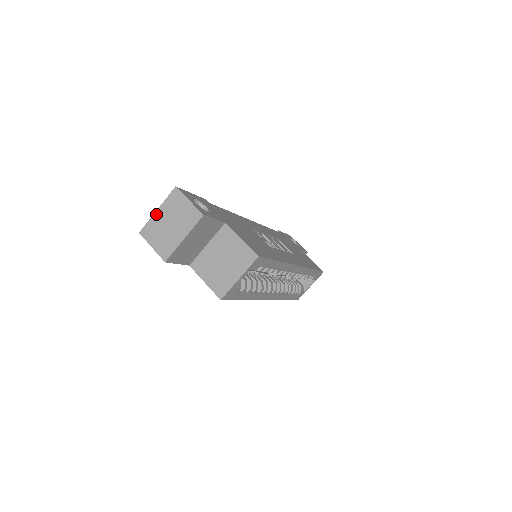
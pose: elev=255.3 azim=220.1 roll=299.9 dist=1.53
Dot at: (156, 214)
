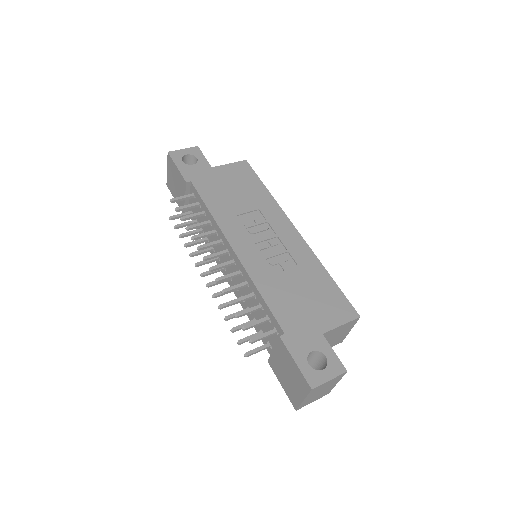
Dot at: (304, 401)
